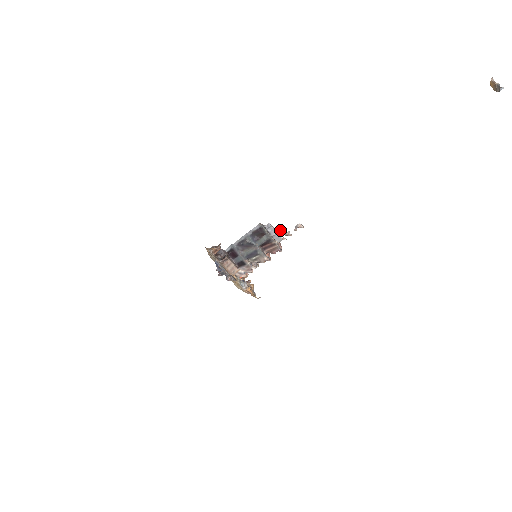
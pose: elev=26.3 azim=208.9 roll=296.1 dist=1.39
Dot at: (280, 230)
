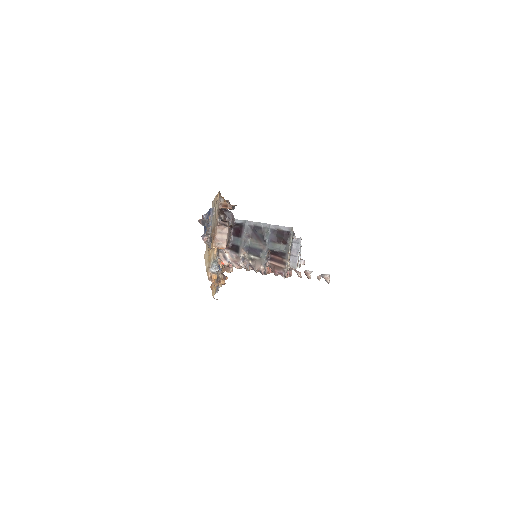
Dot at: occluded
